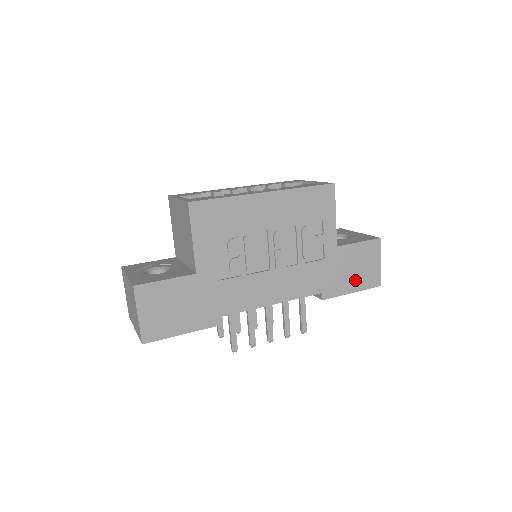
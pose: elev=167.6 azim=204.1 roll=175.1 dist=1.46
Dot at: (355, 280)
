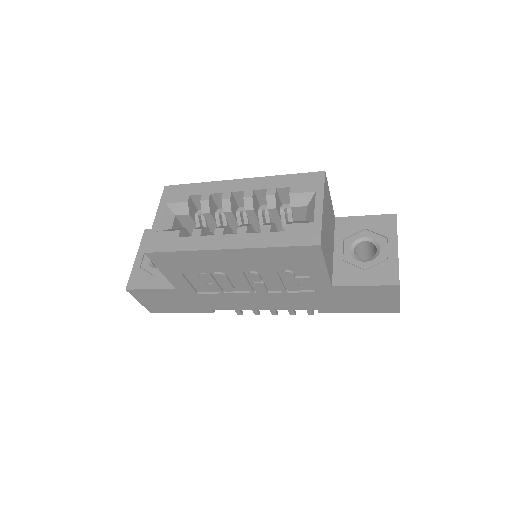
Dot at: (361, 307)
